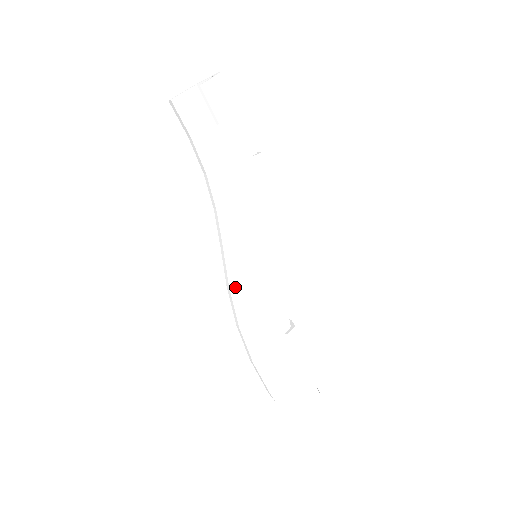
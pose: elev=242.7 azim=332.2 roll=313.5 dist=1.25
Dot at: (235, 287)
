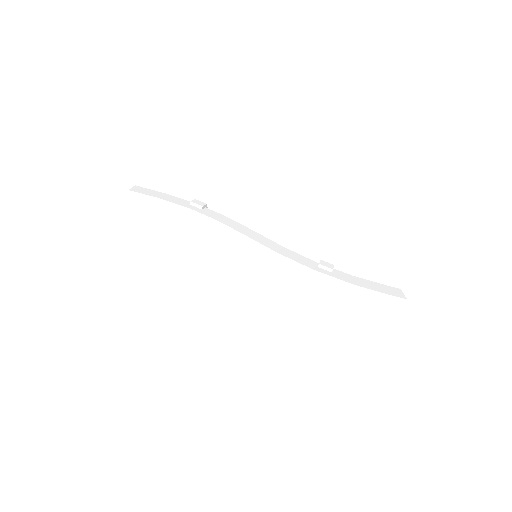
Dot at: (267, 289)
